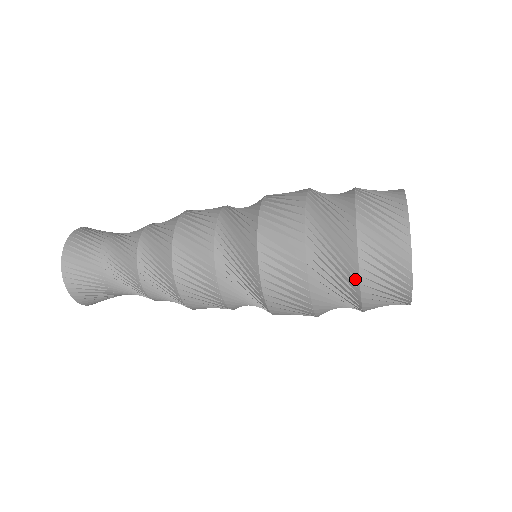
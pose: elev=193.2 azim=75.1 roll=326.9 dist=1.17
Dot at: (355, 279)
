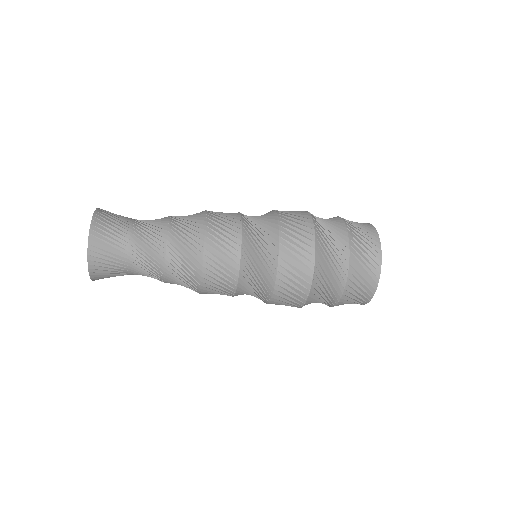
Dot at: (337, 299)
